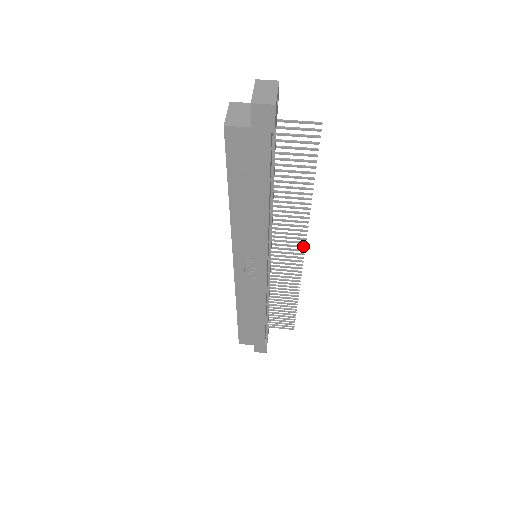
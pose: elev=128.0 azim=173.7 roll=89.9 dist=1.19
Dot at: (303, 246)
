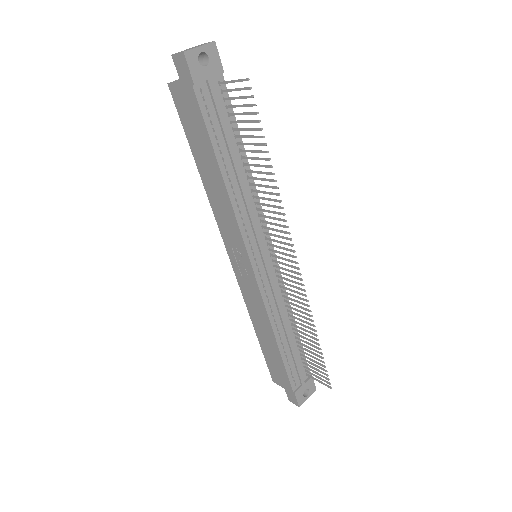
Dot at: (293, 250)
